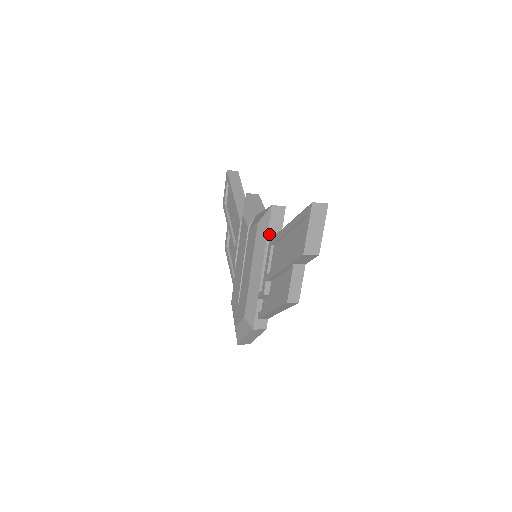
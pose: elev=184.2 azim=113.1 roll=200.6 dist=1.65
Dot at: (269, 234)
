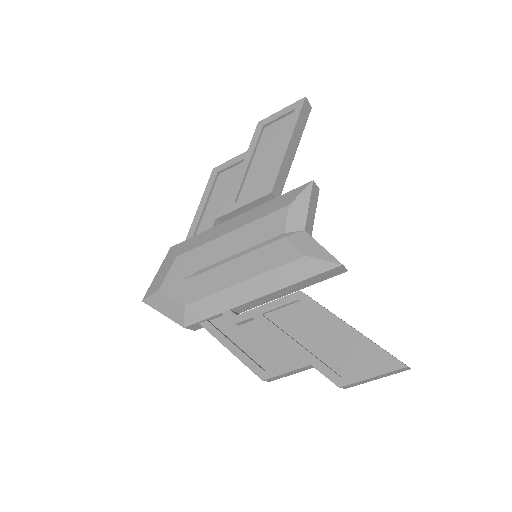
Dot at: (305, 280)
